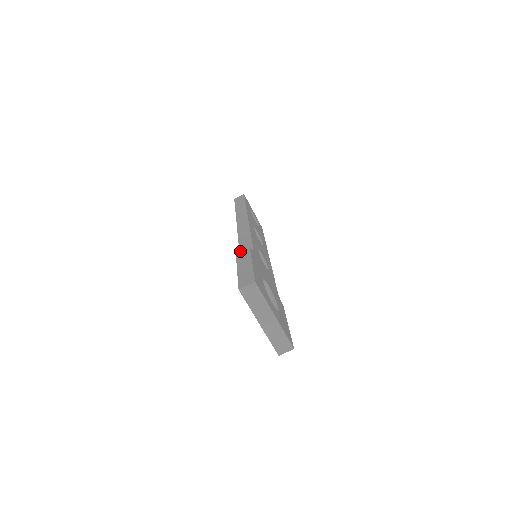
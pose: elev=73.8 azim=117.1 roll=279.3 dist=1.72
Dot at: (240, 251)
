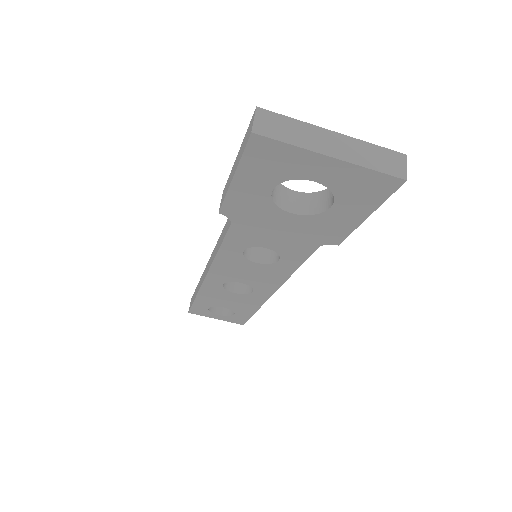
Dot at: (220, 204)
